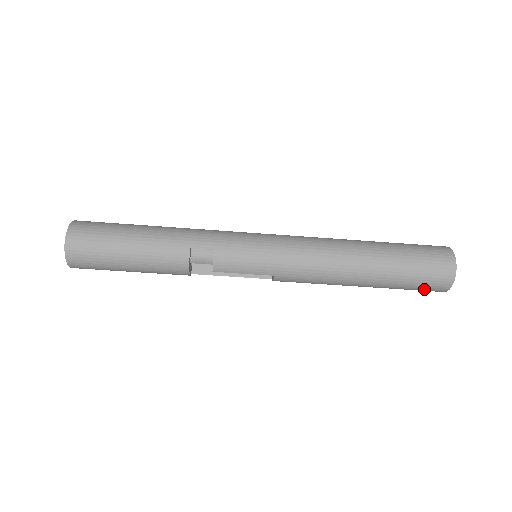
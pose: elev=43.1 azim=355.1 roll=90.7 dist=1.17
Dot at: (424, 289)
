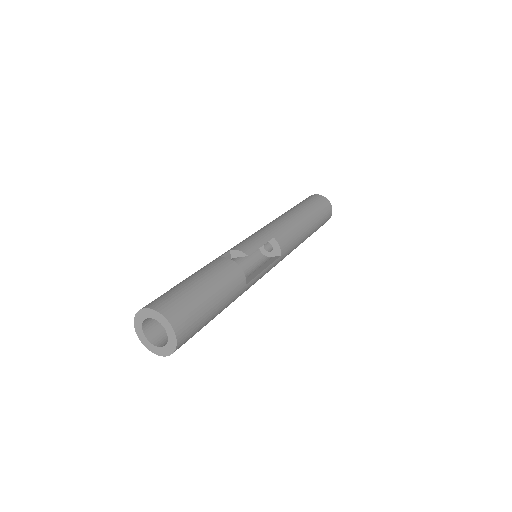
Dot at: (324, 207)
